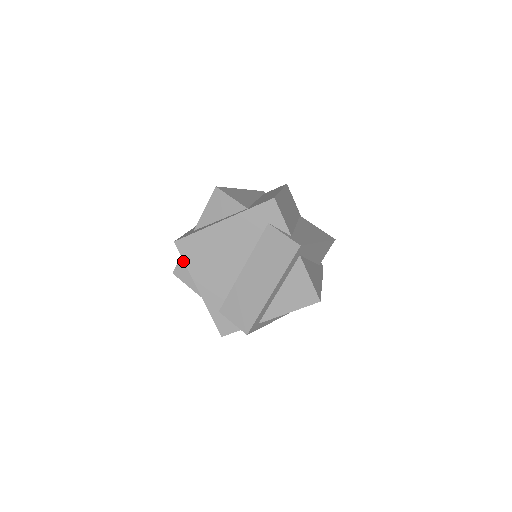
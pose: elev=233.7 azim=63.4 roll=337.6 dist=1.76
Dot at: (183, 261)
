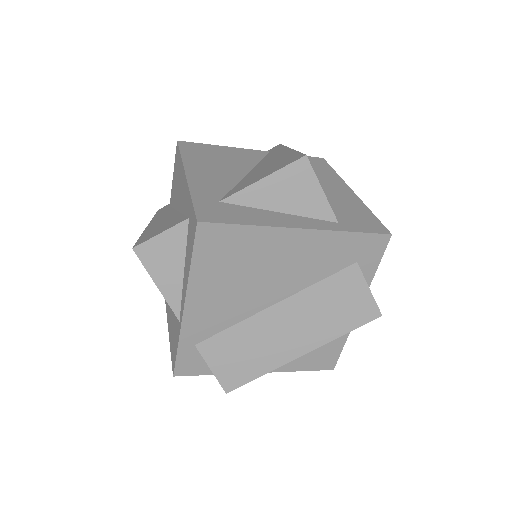
Dot at: (168, 239)
